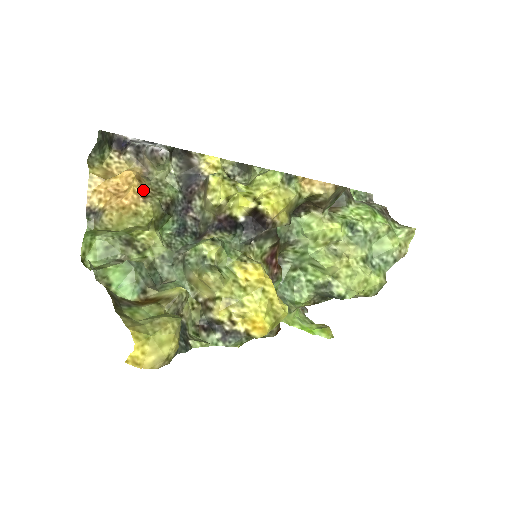
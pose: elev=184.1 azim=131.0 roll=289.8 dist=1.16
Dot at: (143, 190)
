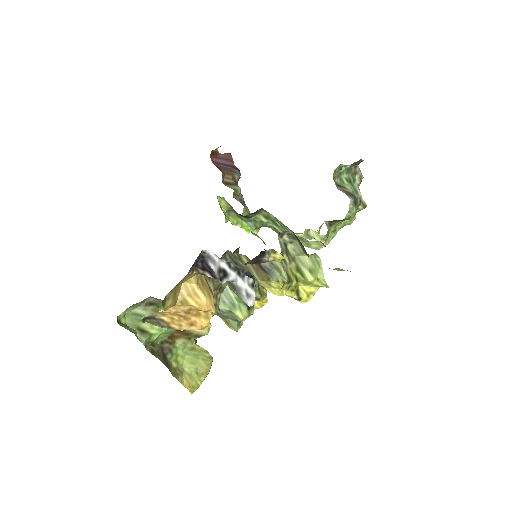
Dot at: occluded
